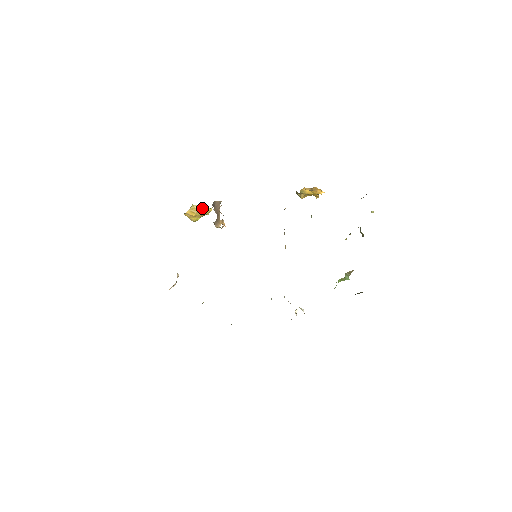
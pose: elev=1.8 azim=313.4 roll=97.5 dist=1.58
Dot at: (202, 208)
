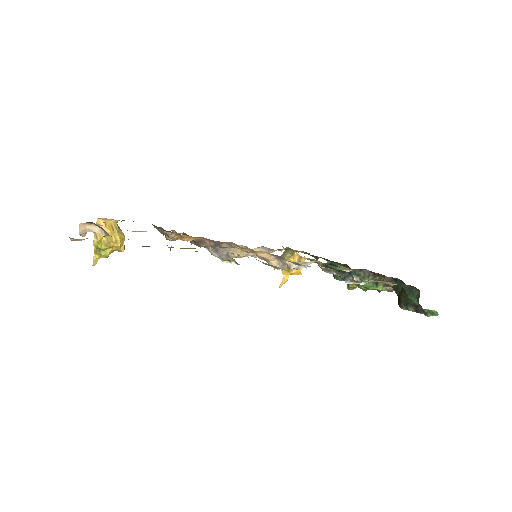
Dot at: (124, 235)
